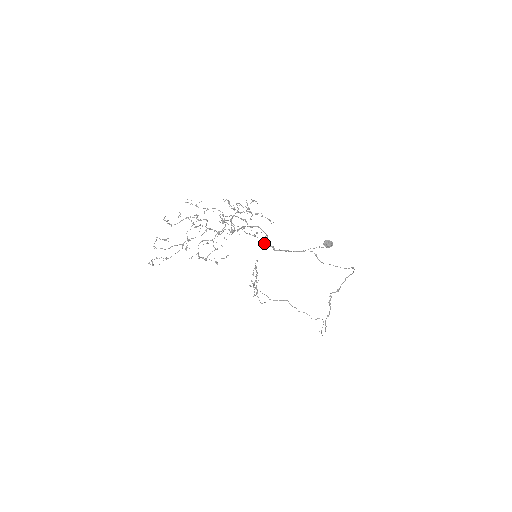
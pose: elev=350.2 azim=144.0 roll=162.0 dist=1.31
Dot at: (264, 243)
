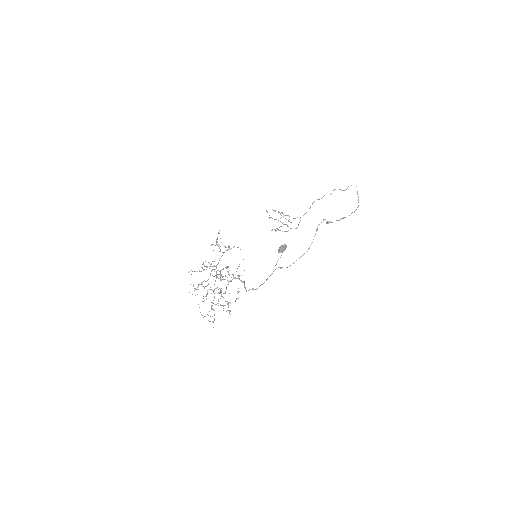
Dot at: (246, 291)
